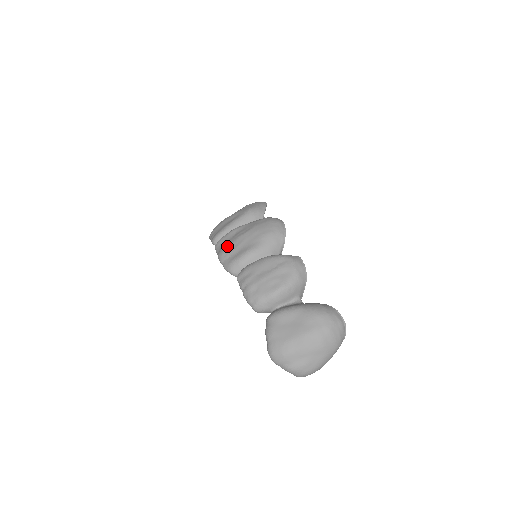
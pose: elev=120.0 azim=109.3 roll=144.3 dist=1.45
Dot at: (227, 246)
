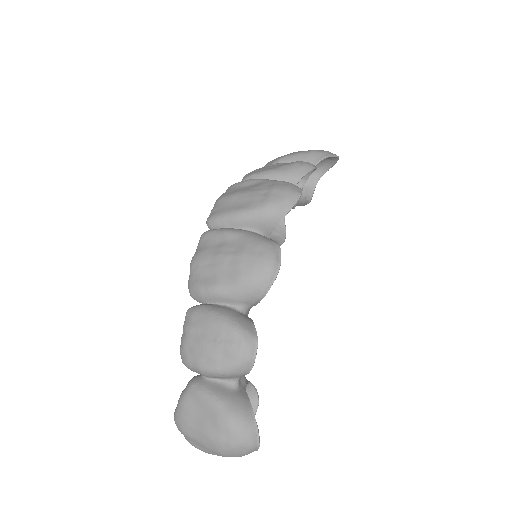
Dot at: (203, 256)
